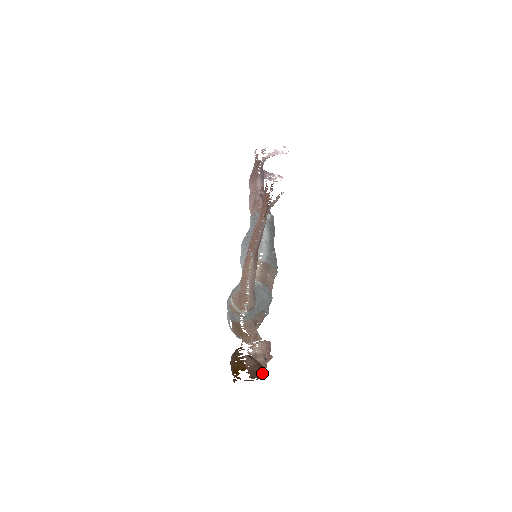
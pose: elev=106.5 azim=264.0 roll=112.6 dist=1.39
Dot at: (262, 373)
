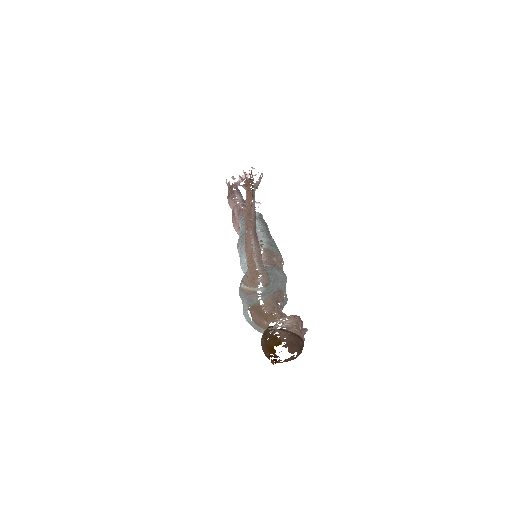
Dot at: (301, 344)
